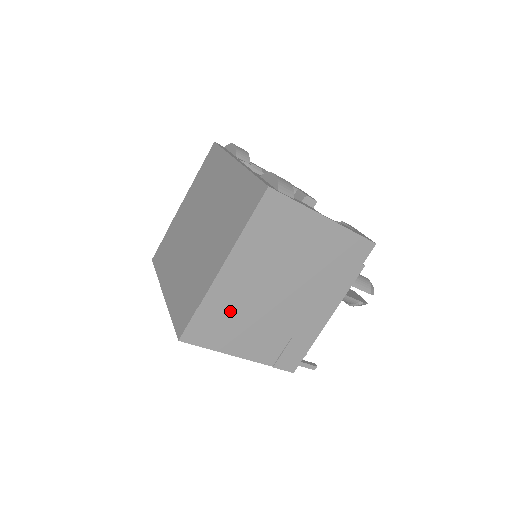
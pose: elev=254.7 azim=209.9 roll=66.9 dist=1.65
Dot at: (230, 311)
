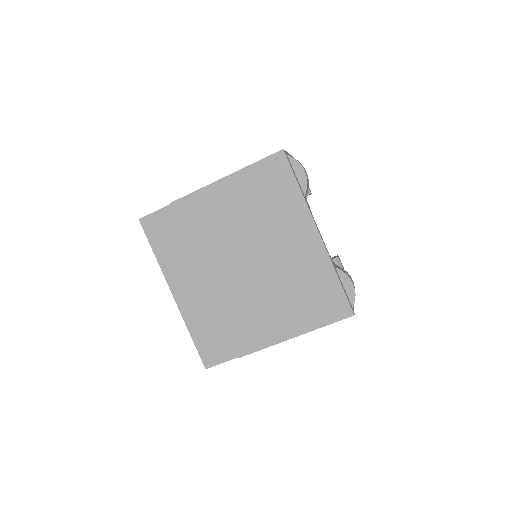
Dot at: occluded
